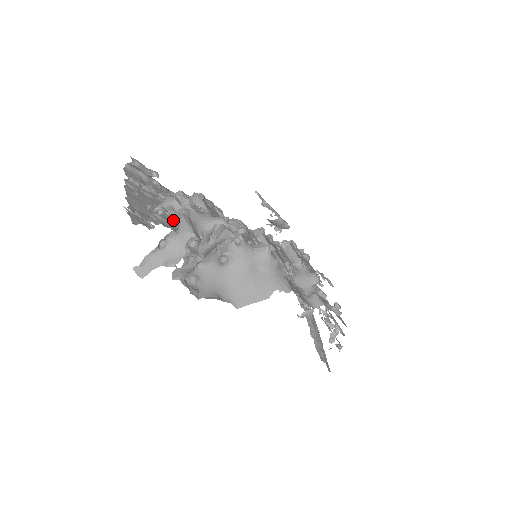
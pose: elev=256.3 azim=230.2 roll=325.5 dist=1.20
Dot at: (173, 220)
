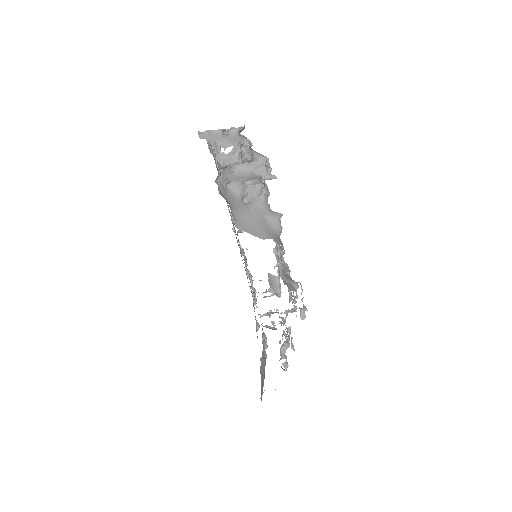
Dot at: occluded
